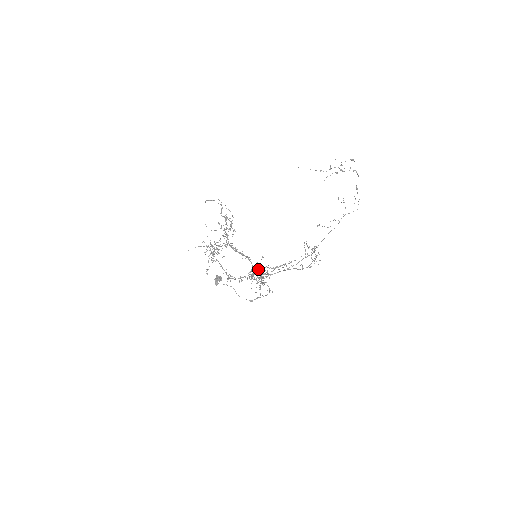
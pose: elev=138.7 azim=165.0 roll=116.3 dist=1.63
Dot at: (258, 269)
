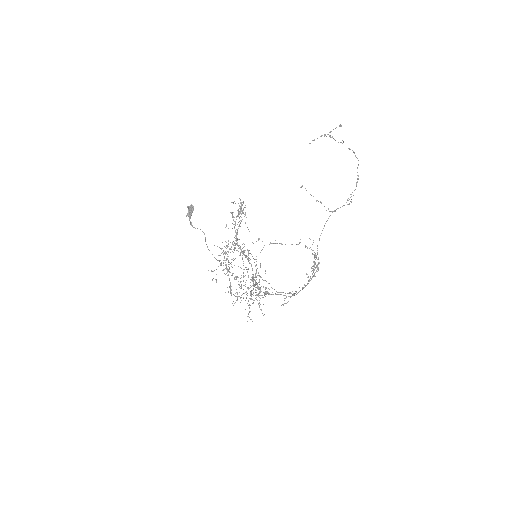
Dot at: occluded
